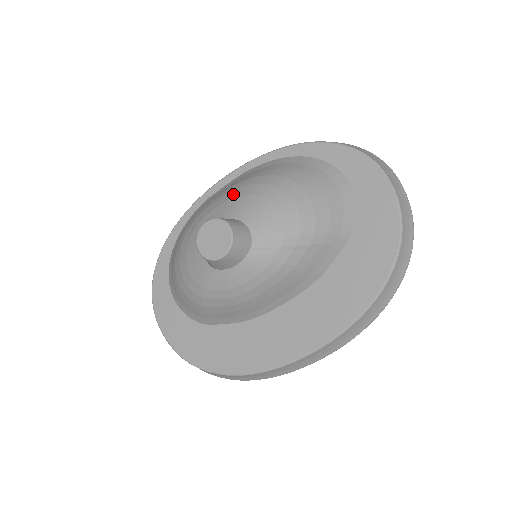
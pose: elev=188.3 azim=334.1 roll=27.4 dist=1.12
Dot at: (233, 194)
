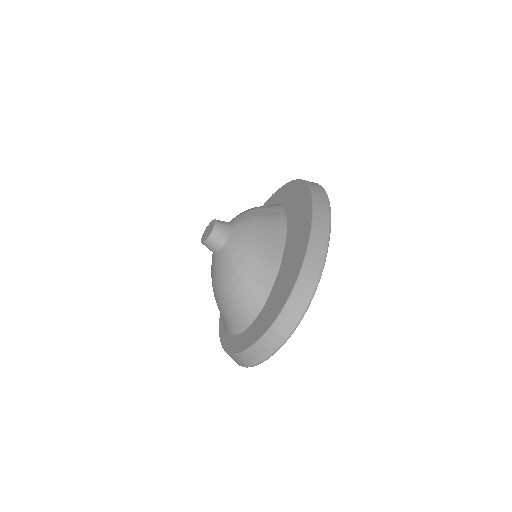
Dot at: occluded
